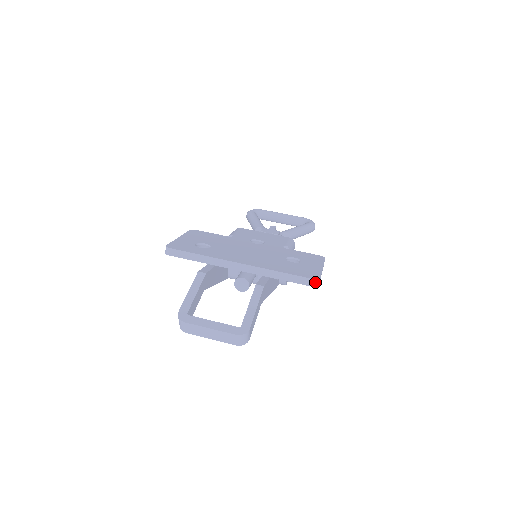
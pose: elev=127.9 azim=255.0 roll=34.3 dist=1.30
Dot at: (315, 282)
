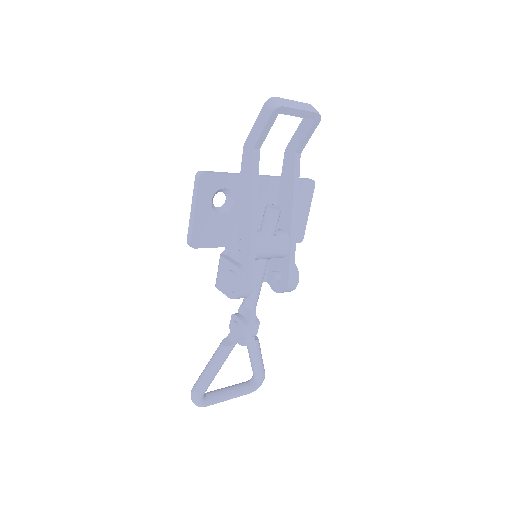
Dot at: (311, 179)
